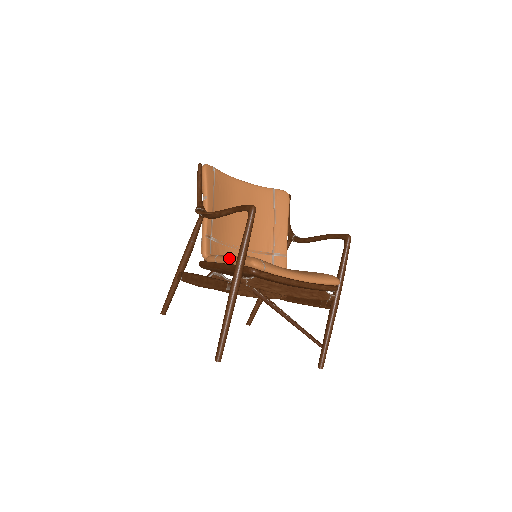
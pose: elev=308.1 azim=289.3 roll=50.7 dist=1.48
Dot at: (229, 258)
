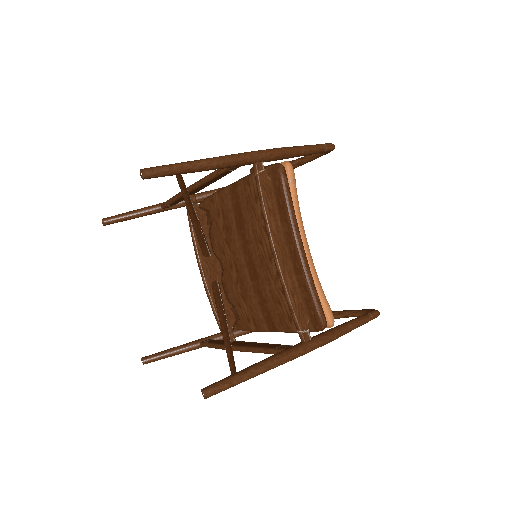
Dot at: occluded
